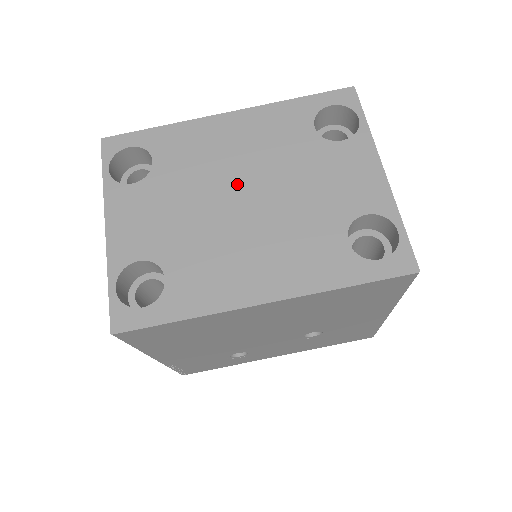
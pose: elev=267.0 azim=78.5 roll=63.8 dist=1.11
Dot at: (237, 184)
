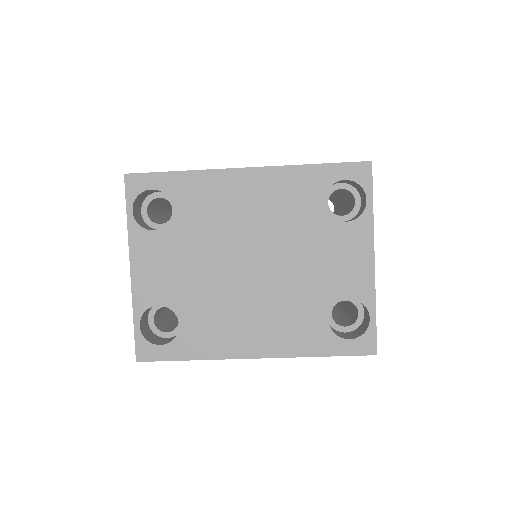
Dot at: (246, 249)
